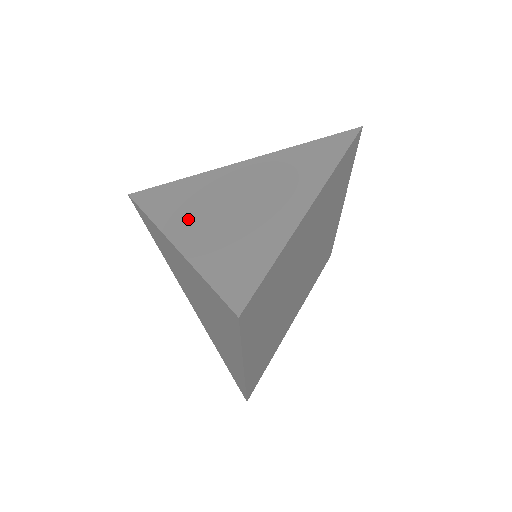
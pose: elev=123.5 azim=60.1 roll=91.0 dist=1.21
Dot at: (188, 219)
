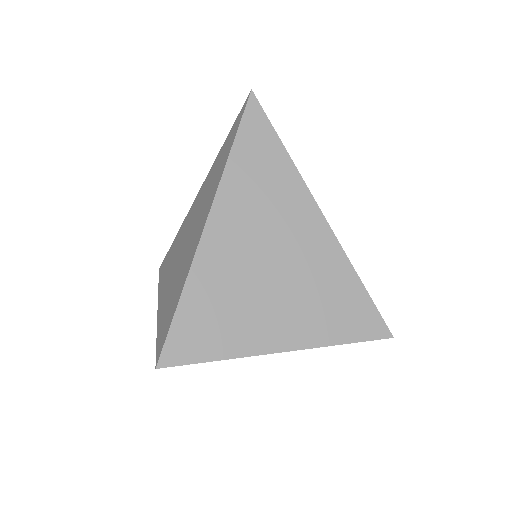
Dot at: (237, 222)
